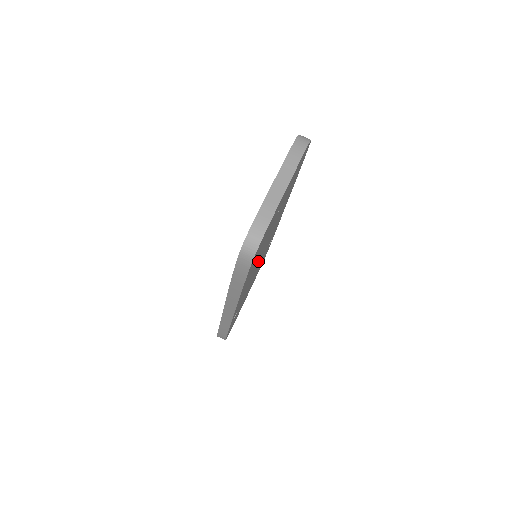
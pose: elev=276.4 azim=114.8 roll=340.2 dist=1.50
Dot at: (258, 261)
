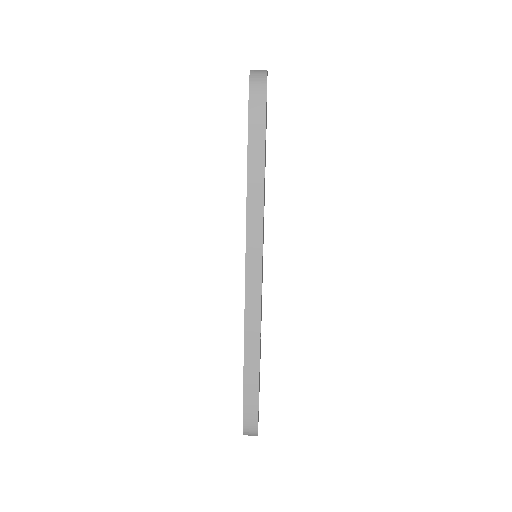
Dot at: occluded
